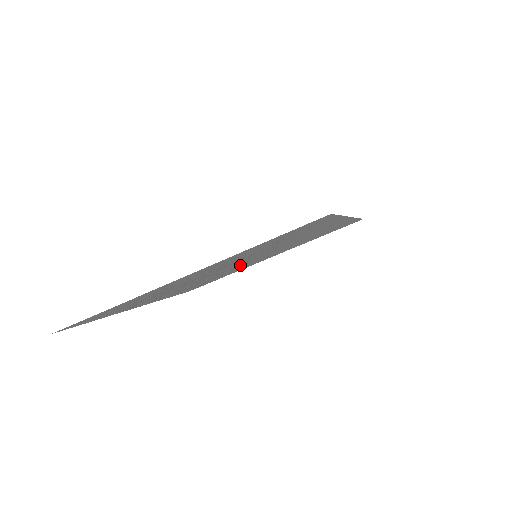
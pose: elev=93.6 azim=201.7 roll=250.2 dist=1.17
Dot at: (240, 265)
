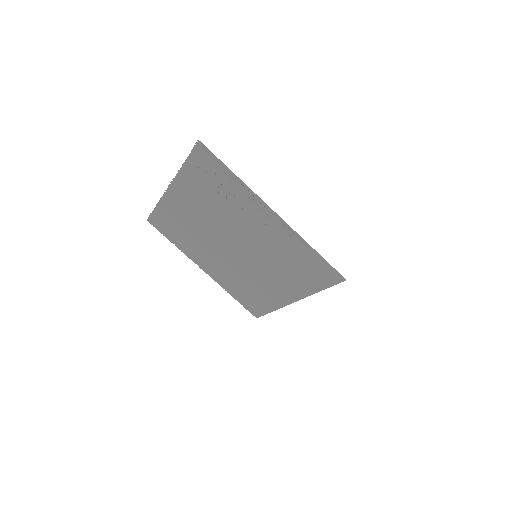
Dot at: (226, 249)
